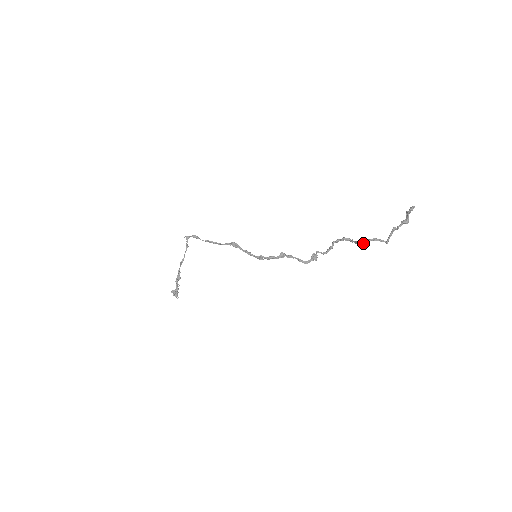
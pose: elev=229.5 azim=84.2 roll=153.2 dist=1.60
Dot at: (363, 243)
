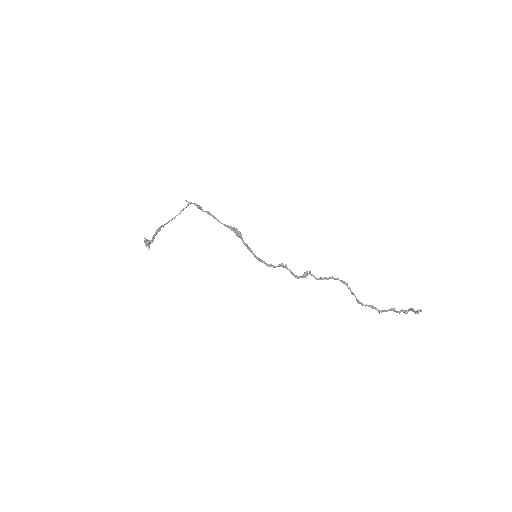
Dot at: (362, 305)
